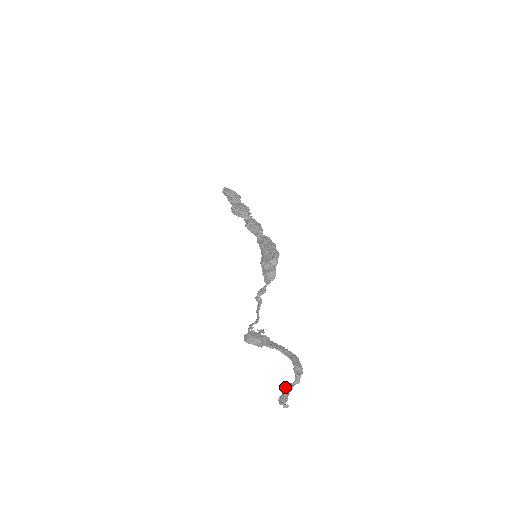
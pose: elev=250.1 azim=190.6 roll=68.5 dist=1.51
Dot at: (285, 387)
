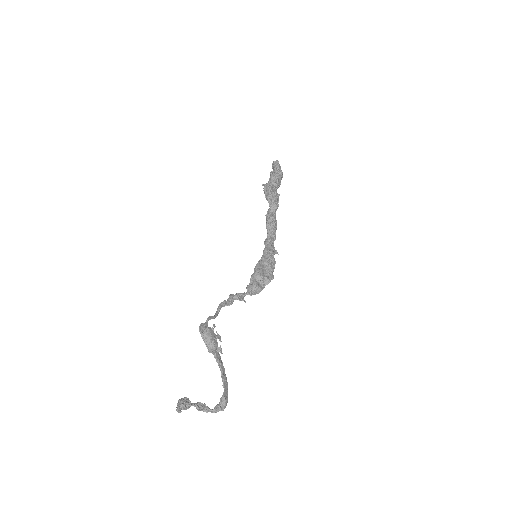
Dot at: (198, 403)
